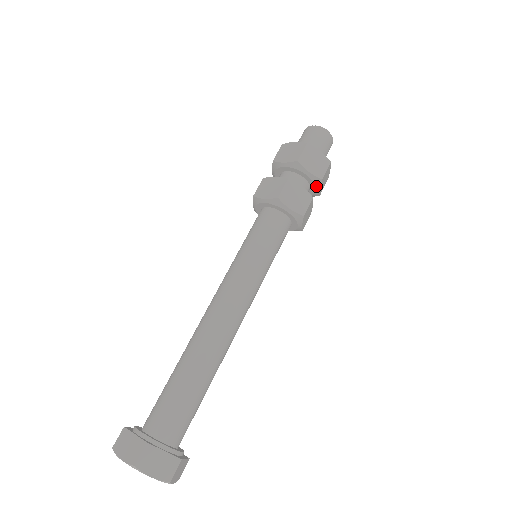
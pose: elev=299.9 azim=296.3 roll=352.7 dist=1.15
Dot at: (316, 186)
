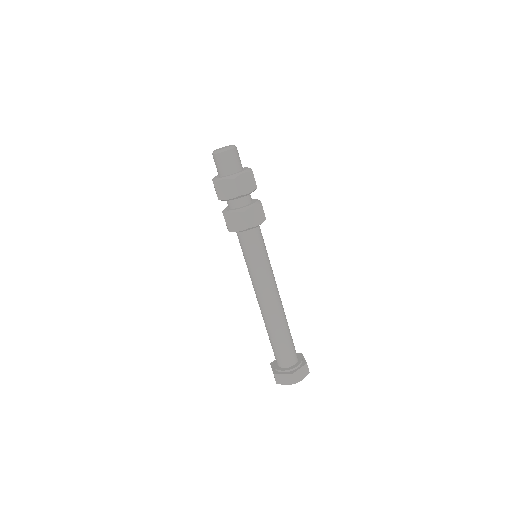
Dot at: occluded
